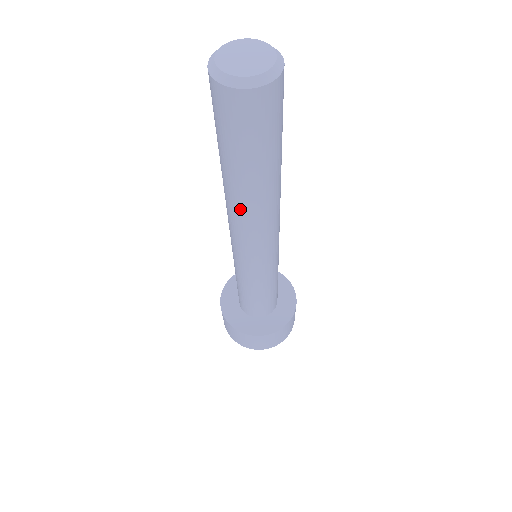
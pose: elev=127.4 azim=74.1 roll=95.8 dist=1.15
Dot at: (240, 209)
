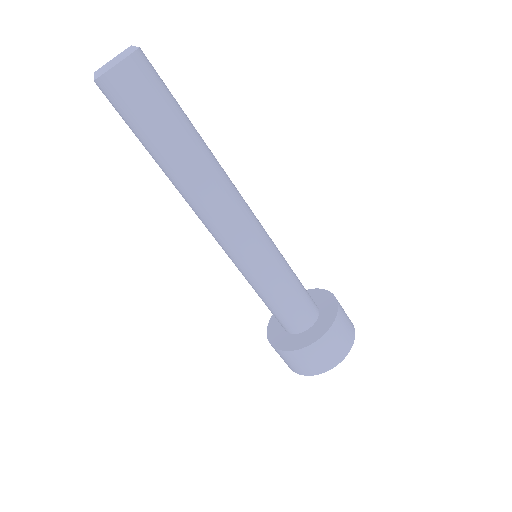
Dot at: (203, 181)
